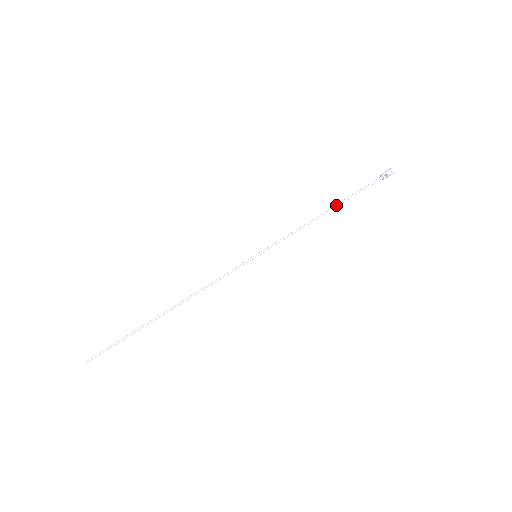
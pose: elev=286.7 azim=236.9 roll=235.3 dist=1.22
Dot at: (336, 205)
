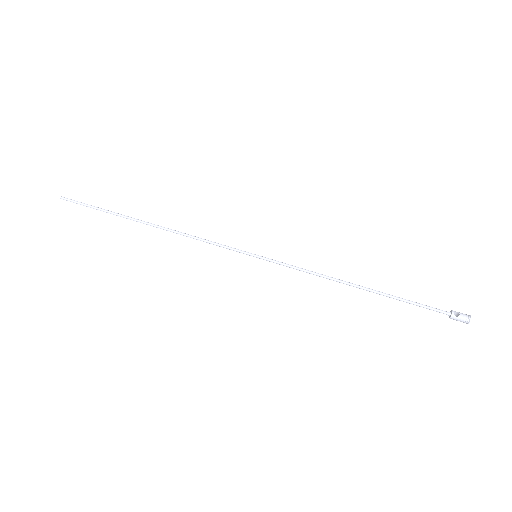
Dot at: occluded
